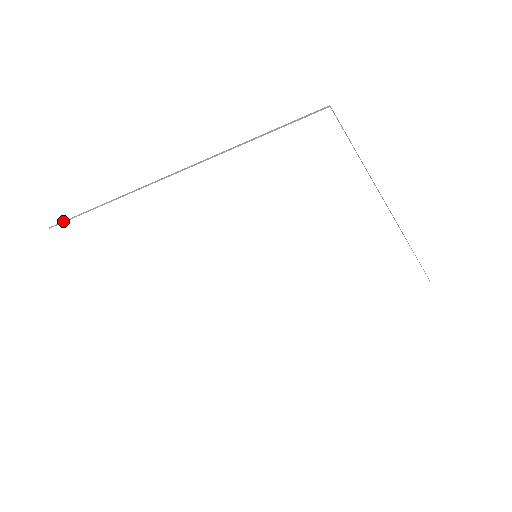
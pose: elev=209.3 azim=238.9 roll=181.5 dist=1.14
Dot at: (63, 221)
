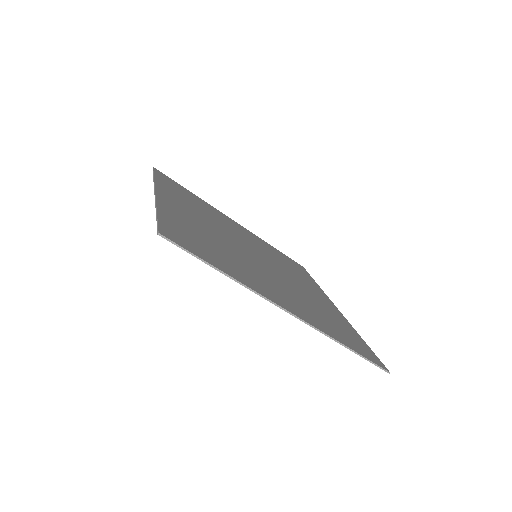
Dot at: (153, 169)
